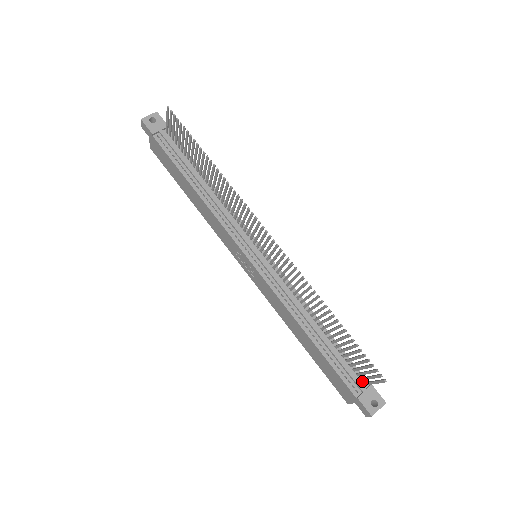
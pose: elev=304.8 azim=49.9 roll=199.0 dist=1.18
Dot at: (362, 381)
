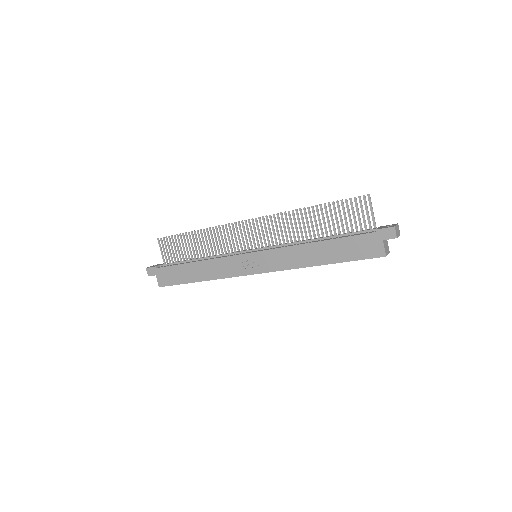
Dot at: occluded
